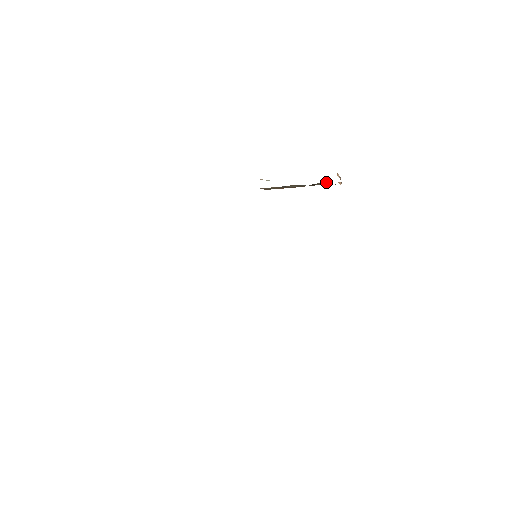
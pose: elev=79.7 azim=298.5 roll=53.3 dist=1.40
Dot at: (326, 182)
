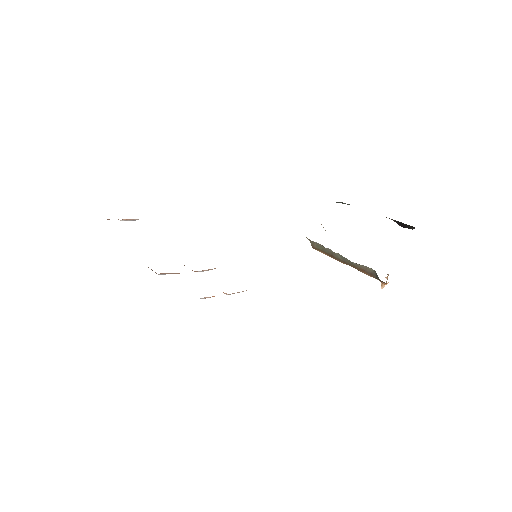
Dot at: (373, 270)
